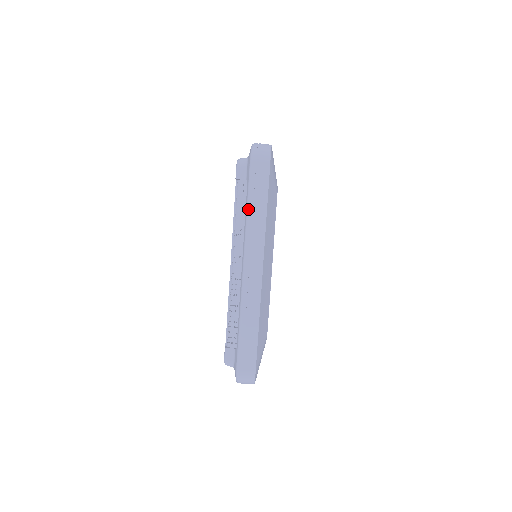
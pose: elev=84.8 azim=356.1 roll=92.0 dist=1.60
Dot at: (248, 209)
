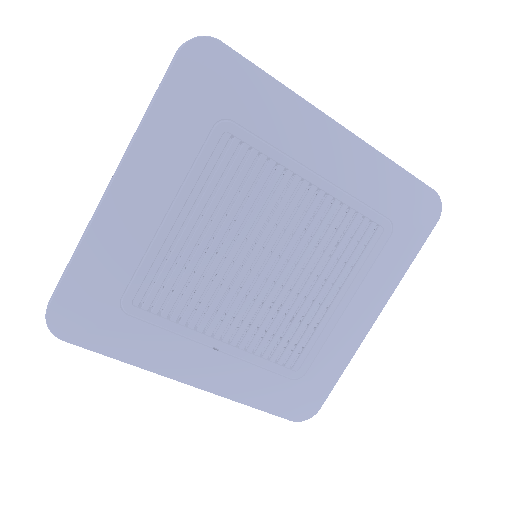
Dot at: occluded
